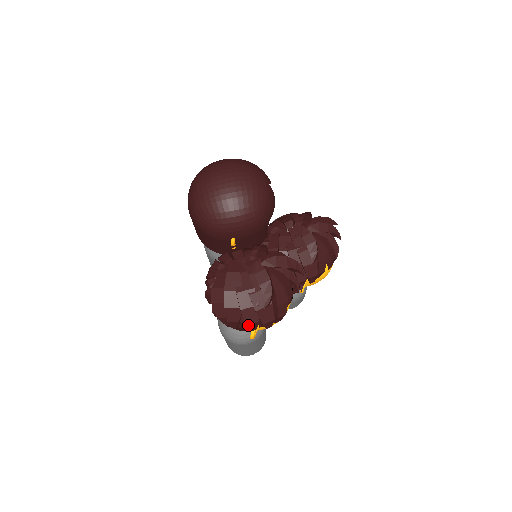
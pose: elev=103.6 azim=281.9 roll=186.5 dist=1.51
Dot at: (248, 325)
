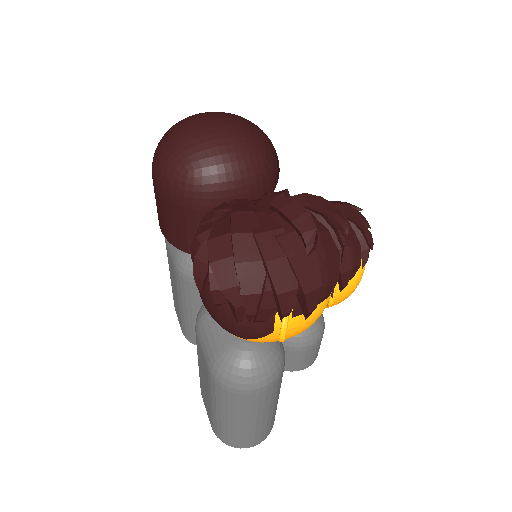
Dot at: (279, 295)
